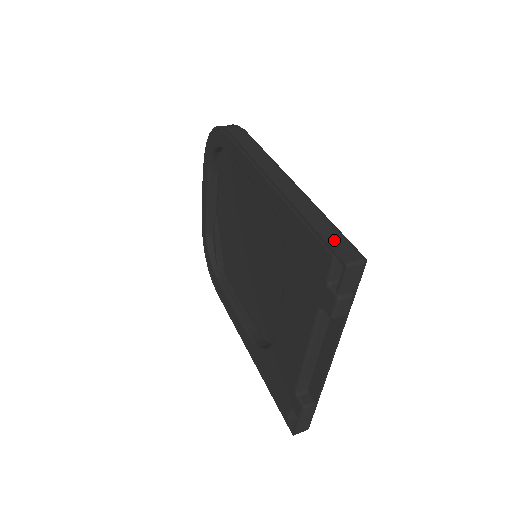
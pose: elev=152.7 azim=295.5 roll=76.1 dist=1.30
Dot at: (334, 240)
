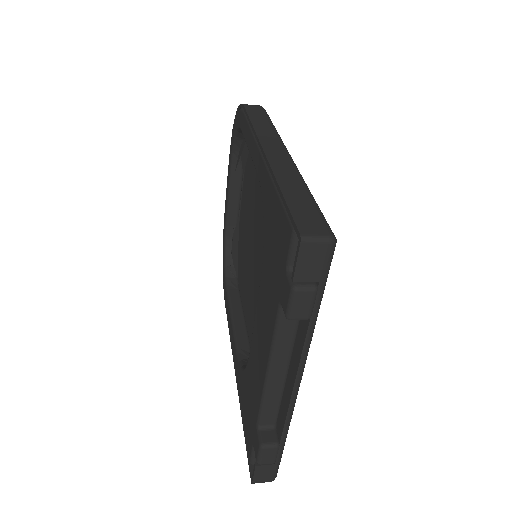
Dot at: (301, 211)
